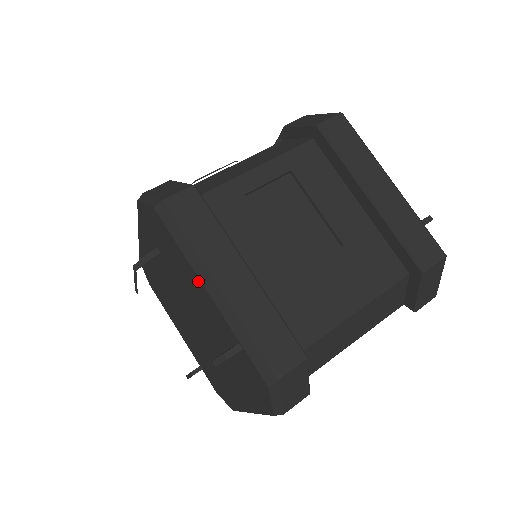
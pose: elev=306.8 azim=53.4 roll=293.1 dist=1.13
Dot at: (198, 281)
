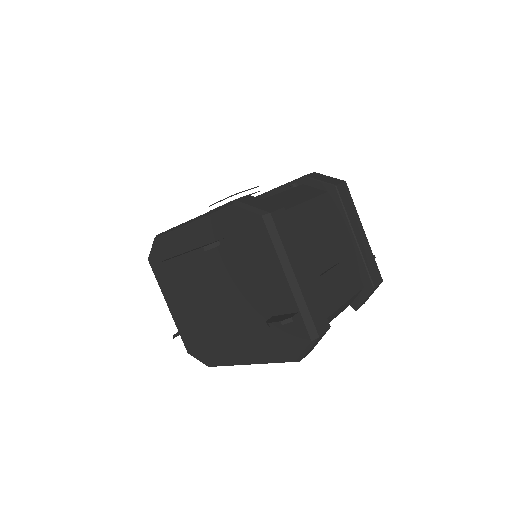
Dot at: (278, 269)
